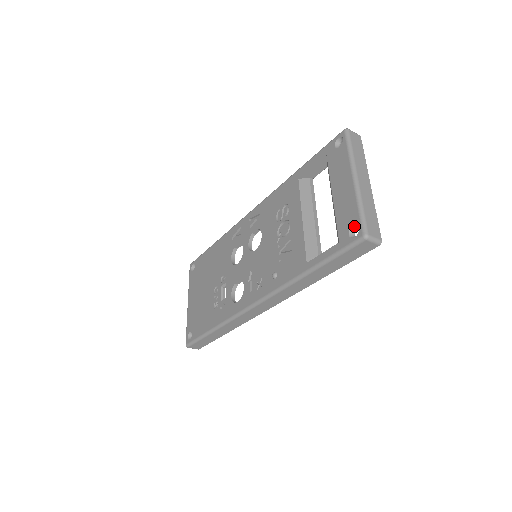
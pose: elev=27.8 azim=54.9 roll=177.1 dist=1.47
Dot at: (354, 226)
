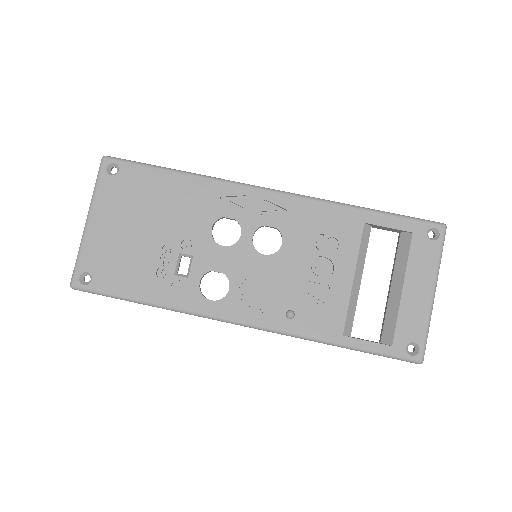
Dot at: (414, 342)
